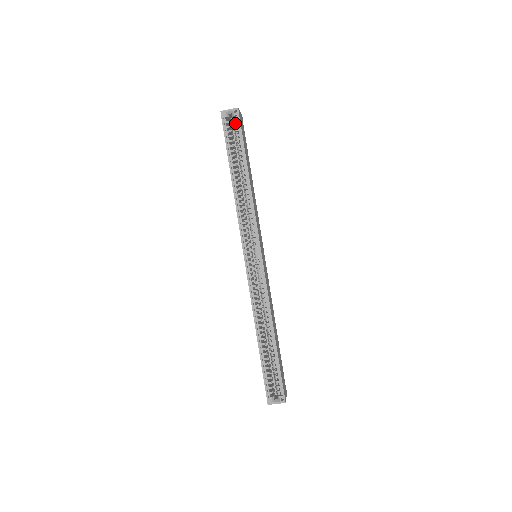
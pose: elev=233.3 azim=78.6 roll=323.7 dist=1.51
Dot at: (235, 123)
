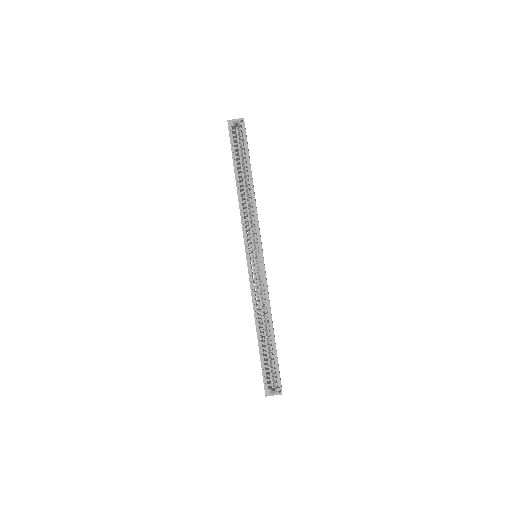
Dot at: (240, 132)
